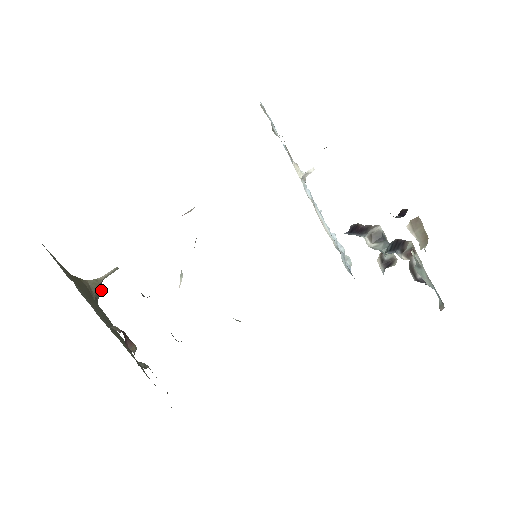
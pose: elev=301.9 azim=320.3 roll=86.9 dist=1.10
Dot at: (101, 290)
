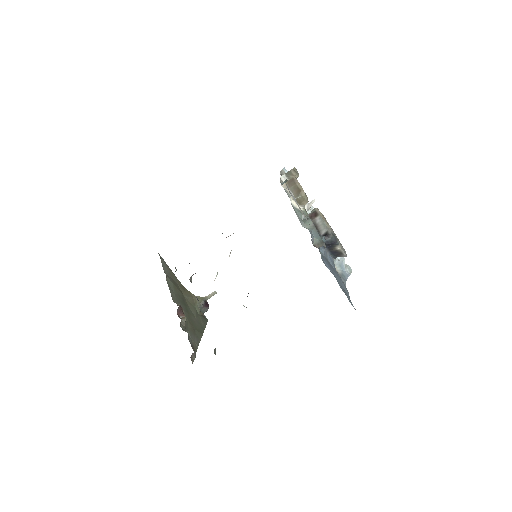
Dot at: (204, 305)
